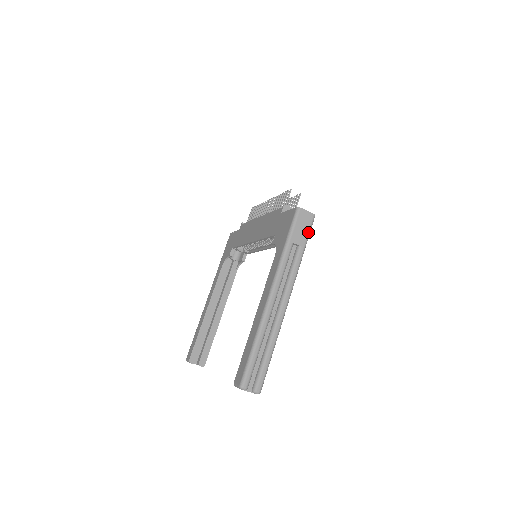
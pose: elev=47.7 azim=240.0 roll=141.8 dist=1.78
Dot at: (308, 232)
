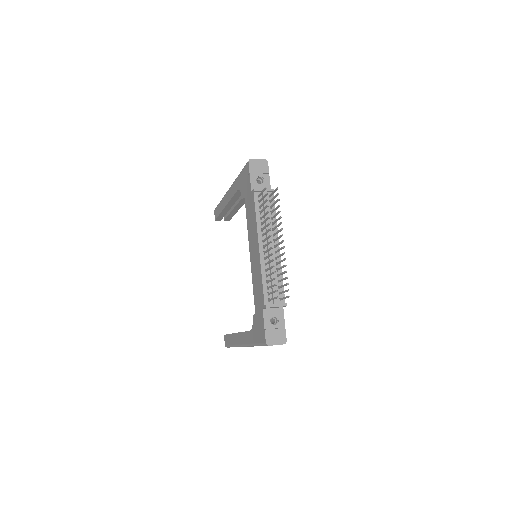
Dot at: occluded
